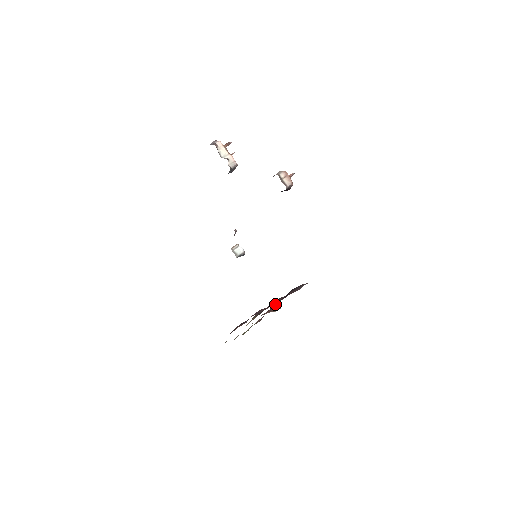
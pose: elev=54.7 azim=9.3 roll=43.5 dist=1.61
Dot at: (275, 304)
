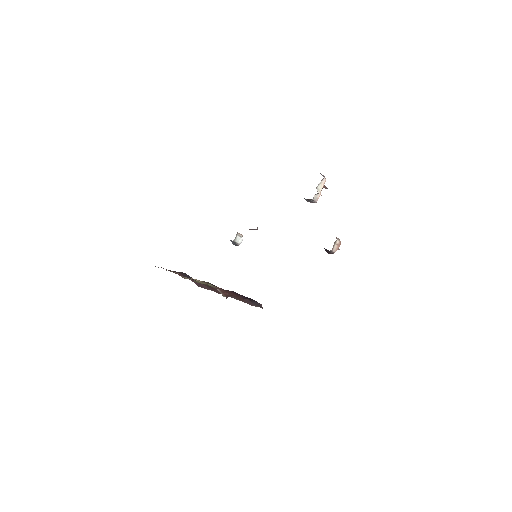
Dot at: (235, 293)
